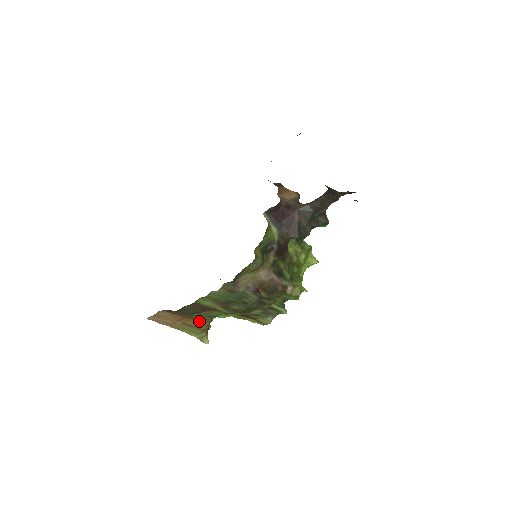
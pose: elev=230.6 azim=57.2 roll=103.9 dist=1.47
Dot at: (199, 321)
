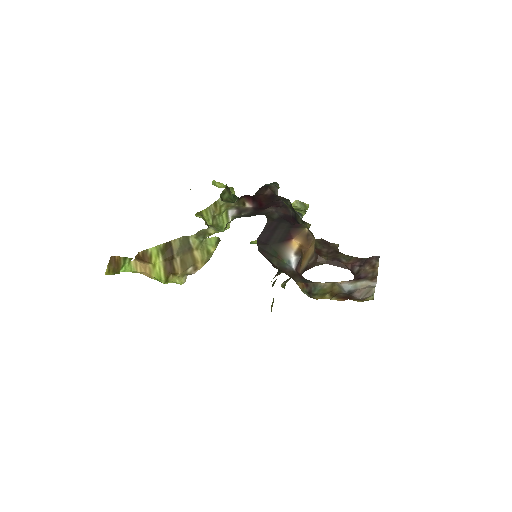
Dot at: occluded
